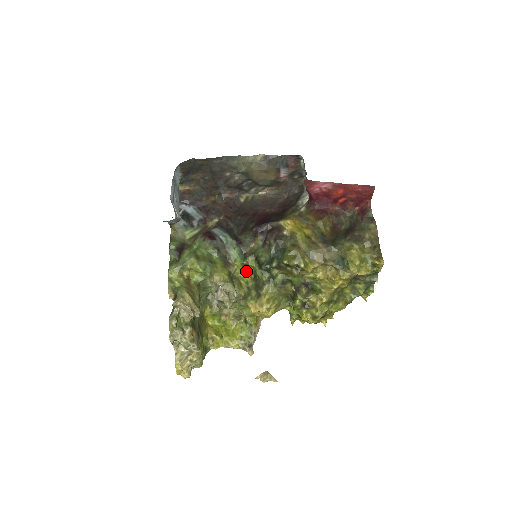
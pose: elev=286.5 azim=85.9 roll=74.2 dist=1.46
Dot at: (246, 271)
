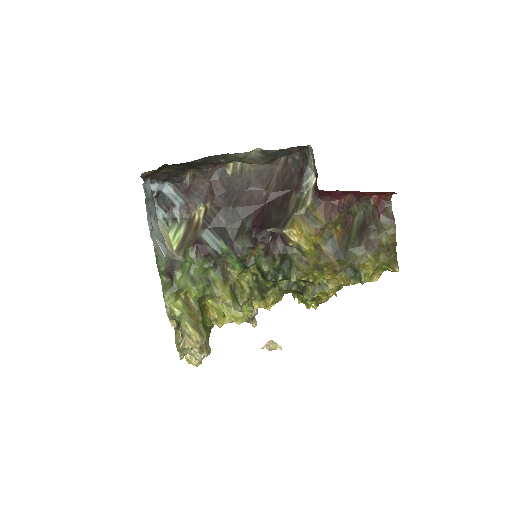
Dot at: (246, 272)
